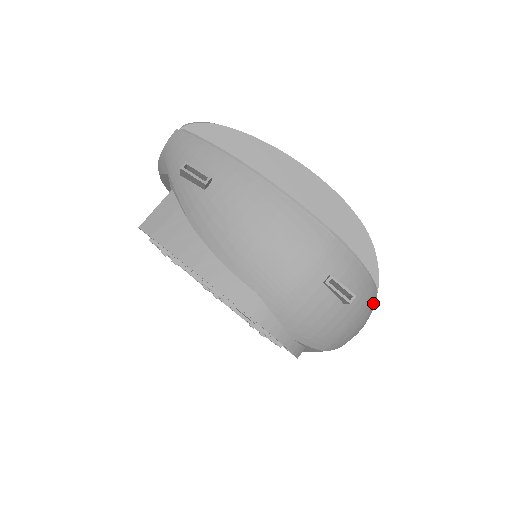
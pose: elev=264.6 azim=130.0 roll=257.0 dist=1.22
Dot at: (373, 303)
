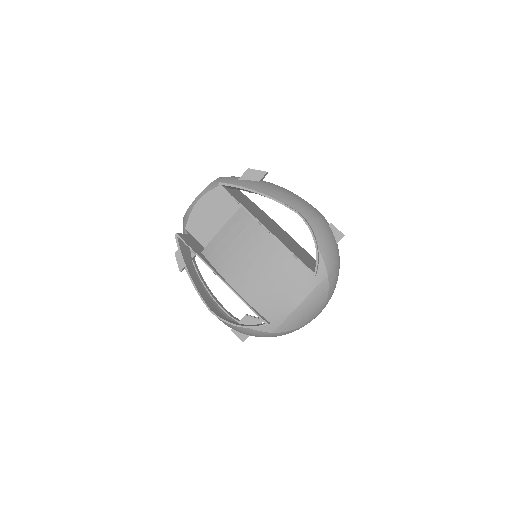
Dot at: occluded
